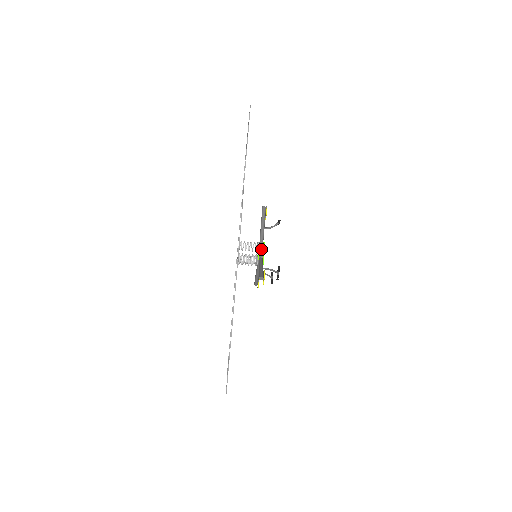
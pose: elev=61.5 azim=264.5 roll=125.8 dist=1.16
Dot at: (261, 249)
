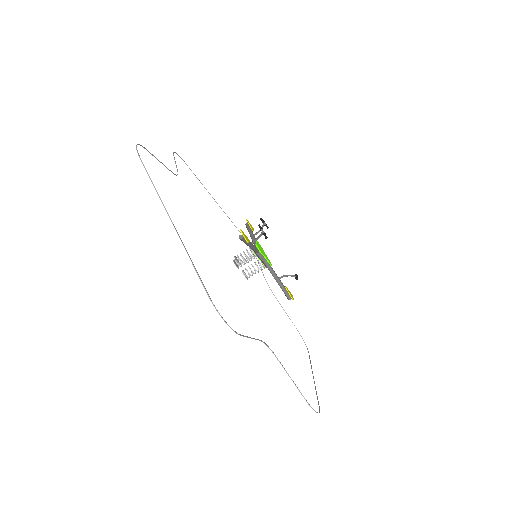
Dot at: occluded
